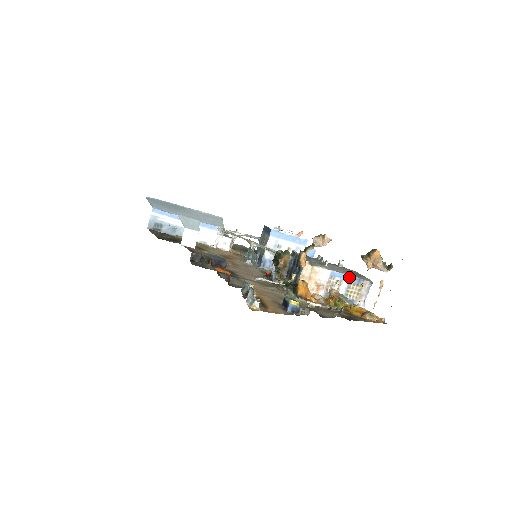
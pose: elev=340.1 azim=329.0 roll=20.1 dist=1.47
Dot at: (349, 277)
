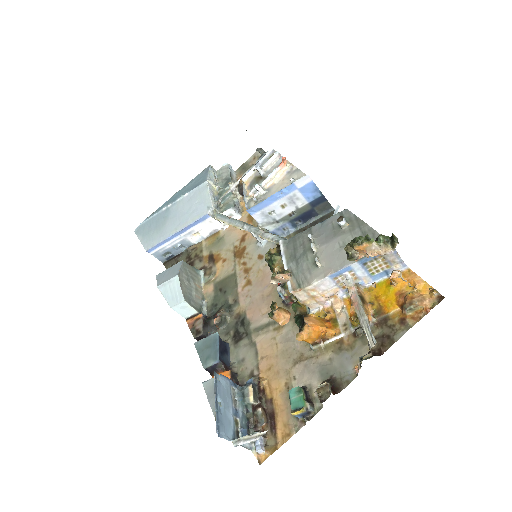
Dot at: (356, 264)
